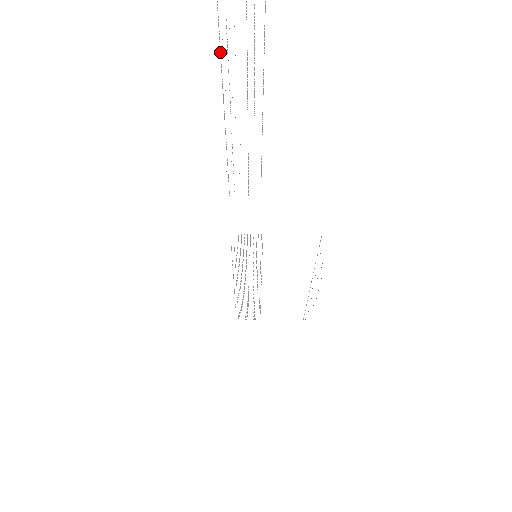
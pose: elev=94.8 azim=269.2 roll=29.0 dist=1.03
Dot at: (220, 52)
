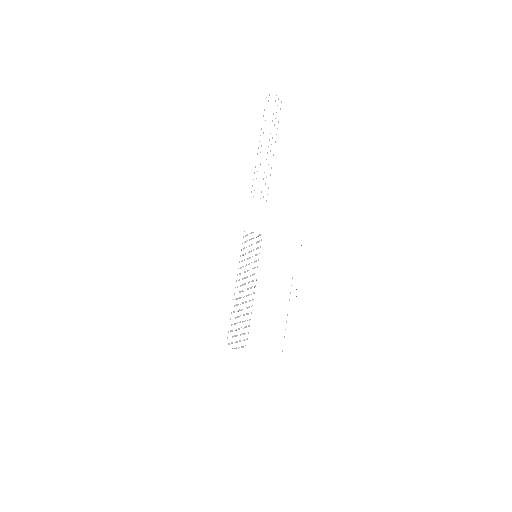
Dot at: occluded
